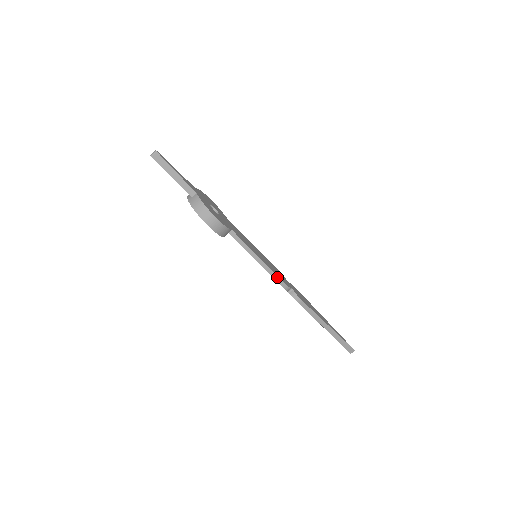
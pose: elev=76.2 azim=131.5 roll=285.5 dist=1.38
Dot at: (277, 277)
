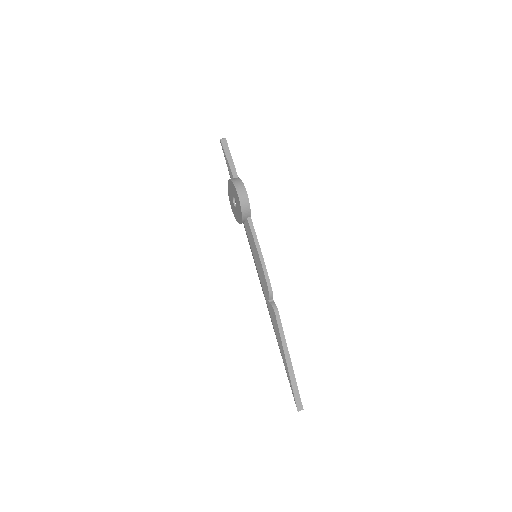
Dot at: (268, 276)
